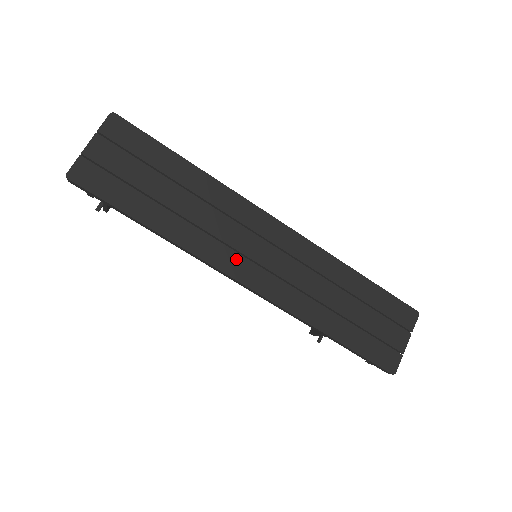
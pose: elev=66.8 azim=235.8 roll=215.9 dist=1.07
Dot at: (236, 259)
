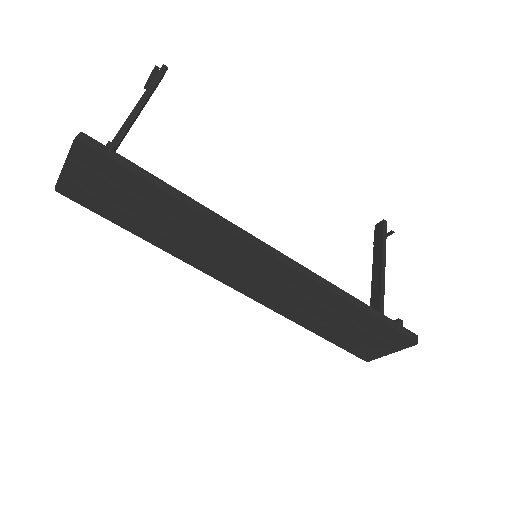
Dot at: (223, 271)
